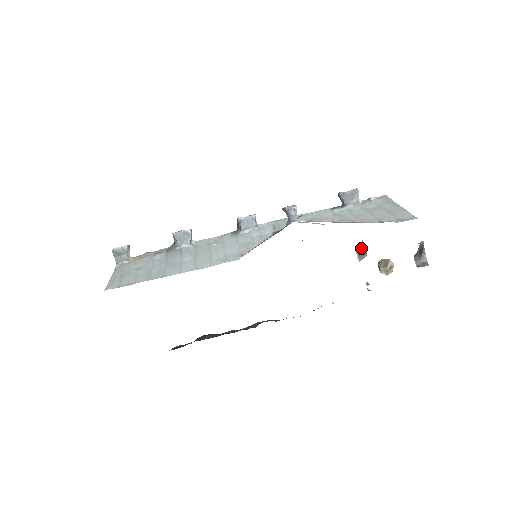
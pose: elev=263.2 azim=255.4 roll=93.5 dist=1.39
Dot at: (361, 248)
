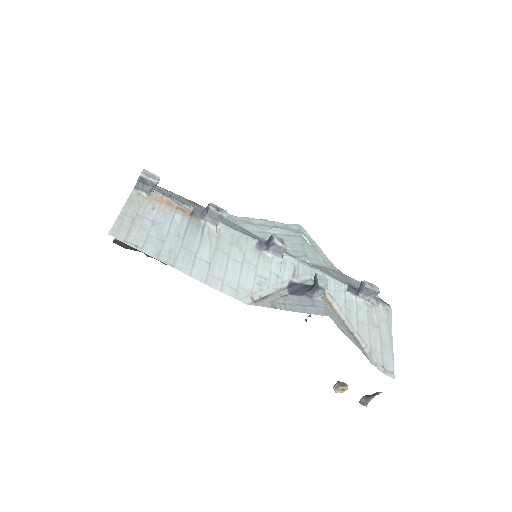
Dot at: occluded
